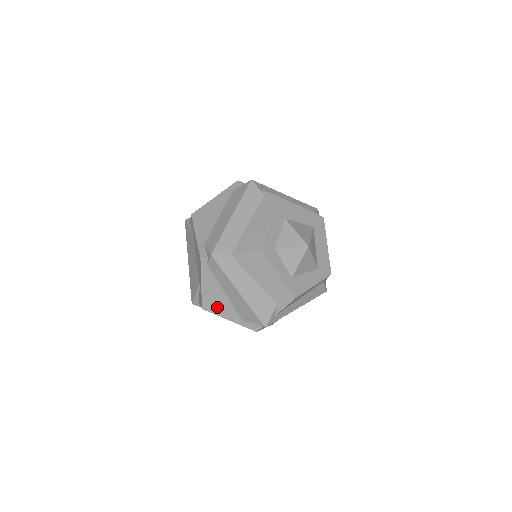
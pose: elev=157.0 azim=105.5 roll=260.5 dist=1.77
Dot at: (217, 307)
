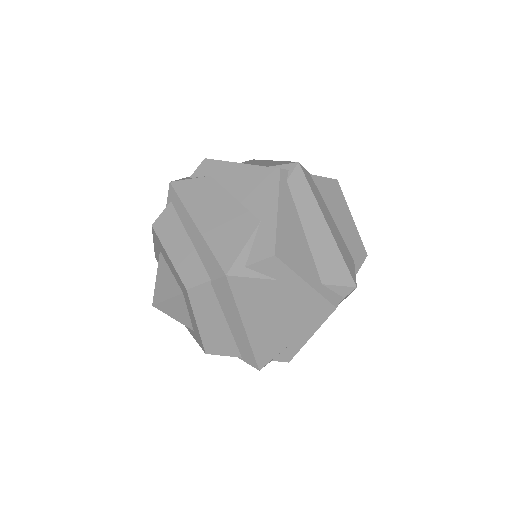
Dot at: (294, 255)
